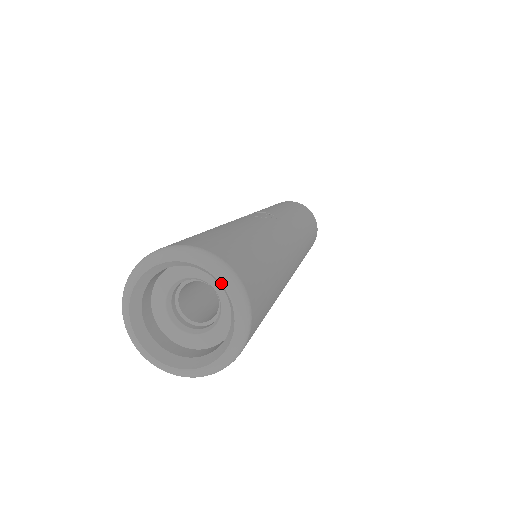
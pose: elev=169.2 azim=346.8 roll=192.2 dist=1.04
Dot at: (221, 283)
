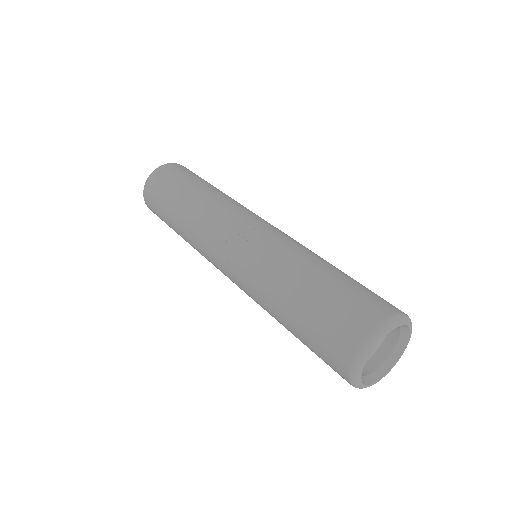
Dot at: occluded
